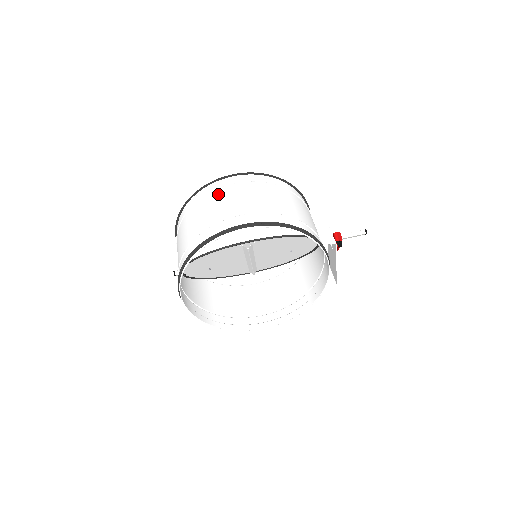
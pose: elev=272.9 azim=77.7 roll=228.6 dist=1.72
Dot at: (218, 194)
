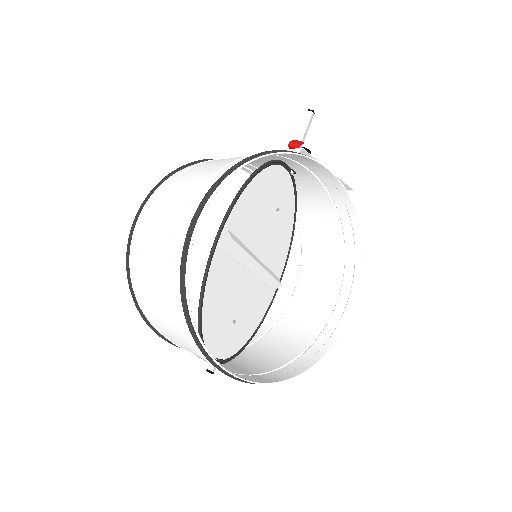
Dot at: (143, 243)
